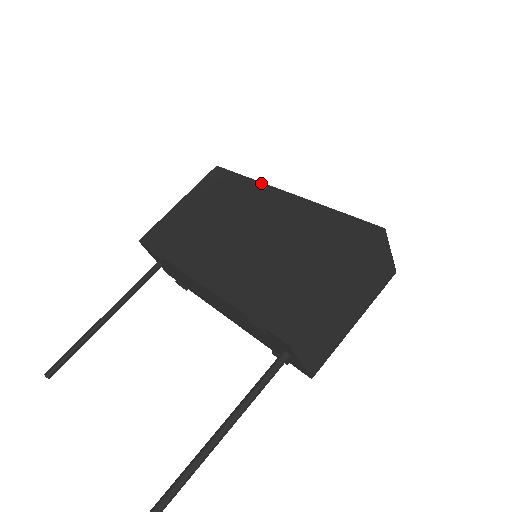
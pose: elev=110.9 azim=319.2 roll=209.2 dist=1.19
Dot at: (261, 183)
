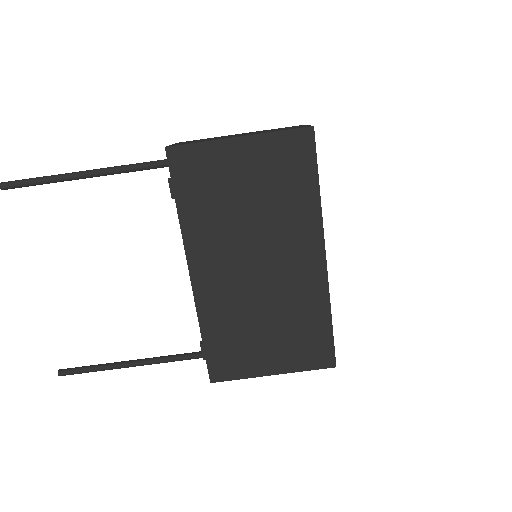
Dot at: (321, 219)
